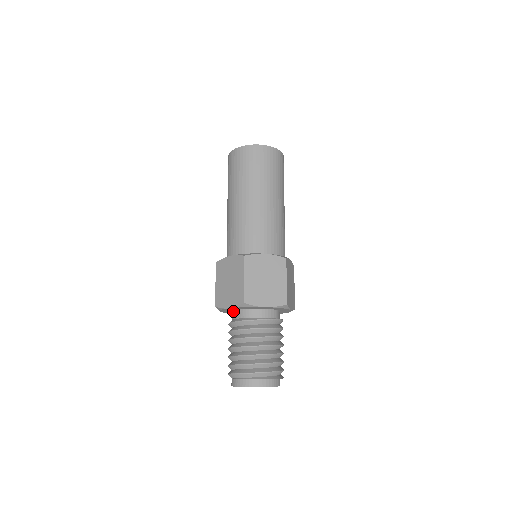
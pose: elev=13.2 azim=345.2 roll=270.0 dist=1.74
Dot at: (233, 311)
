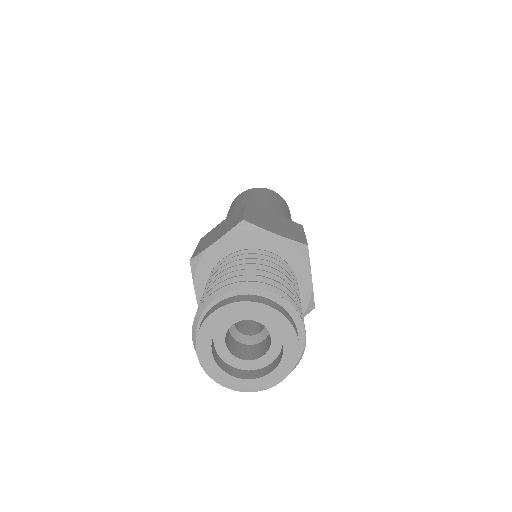
Dot at: occluded
